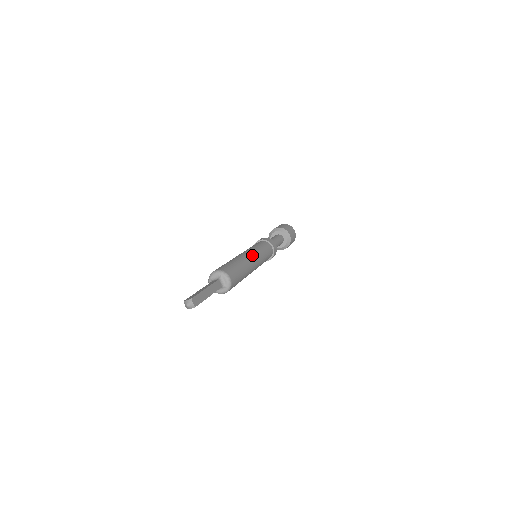
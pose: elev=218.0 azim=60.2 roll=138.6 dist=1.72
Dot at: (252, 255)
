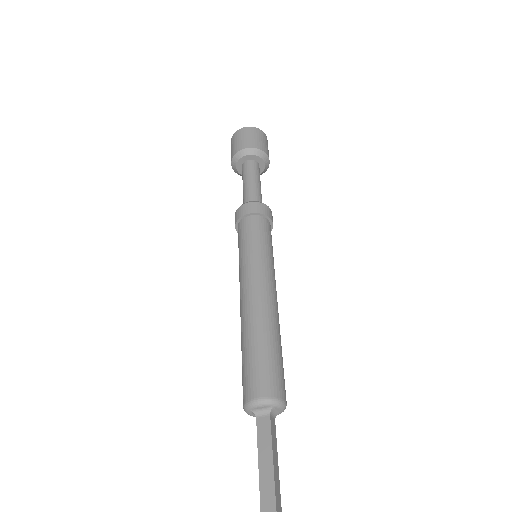
Dot at: (270, 287)
